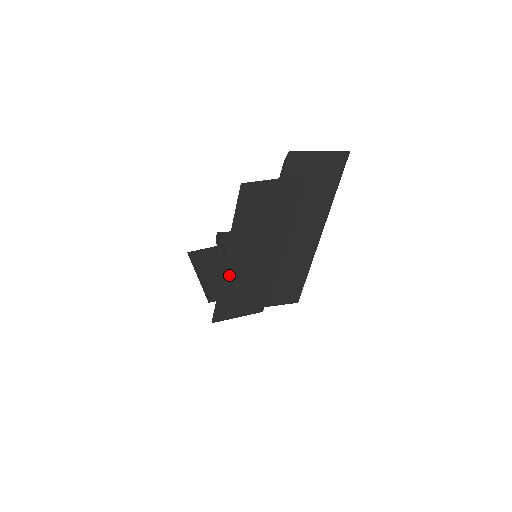
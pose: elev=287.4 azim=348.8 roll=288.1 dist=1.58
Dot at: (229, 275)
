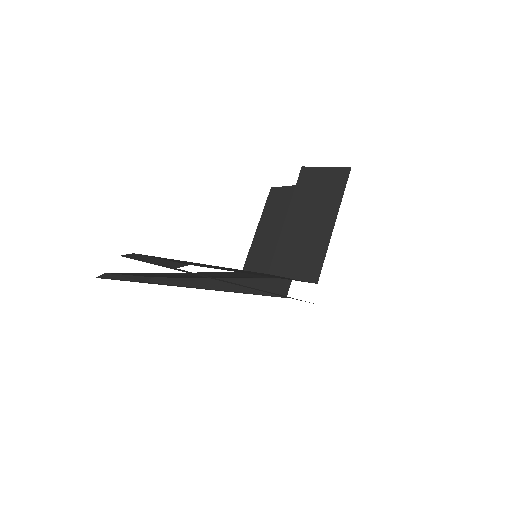
Dot at: occluded
